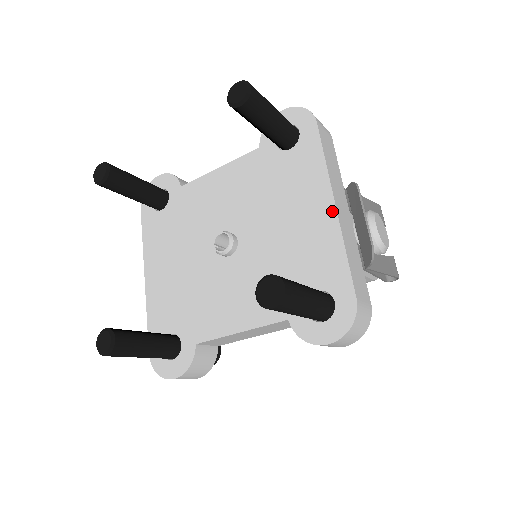
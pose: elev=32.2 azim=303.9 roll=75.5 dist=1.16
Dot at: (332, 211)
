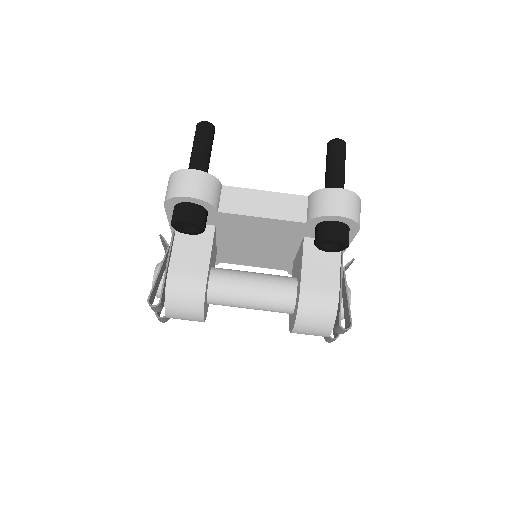
Dot at: occluded
